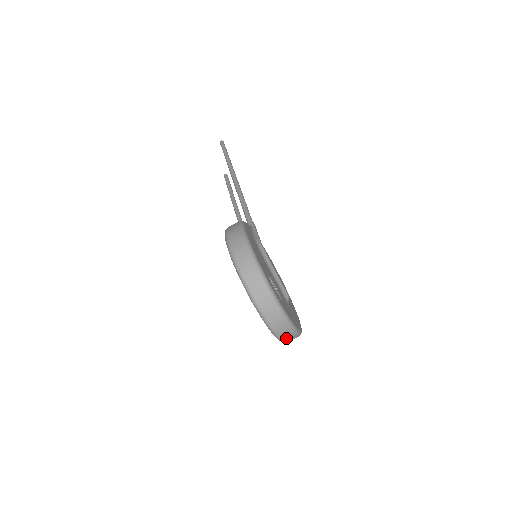
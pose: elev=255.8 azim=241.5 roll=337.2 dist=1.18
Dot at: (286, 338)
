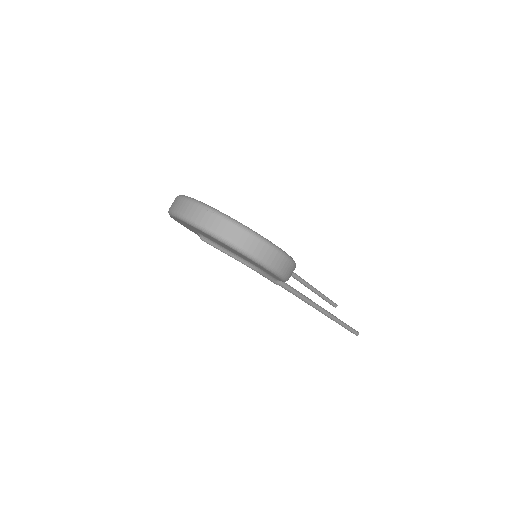
Dot at: (213, 226)
